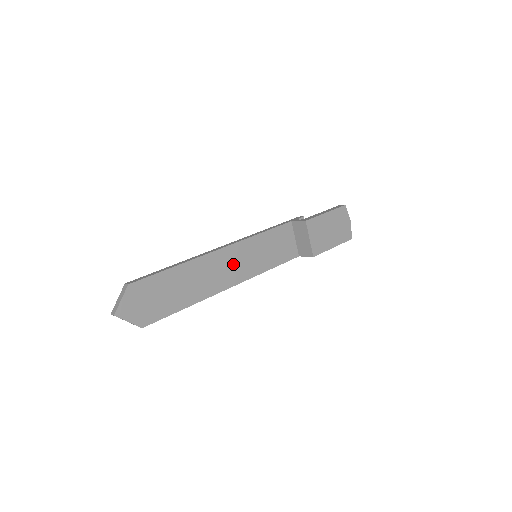
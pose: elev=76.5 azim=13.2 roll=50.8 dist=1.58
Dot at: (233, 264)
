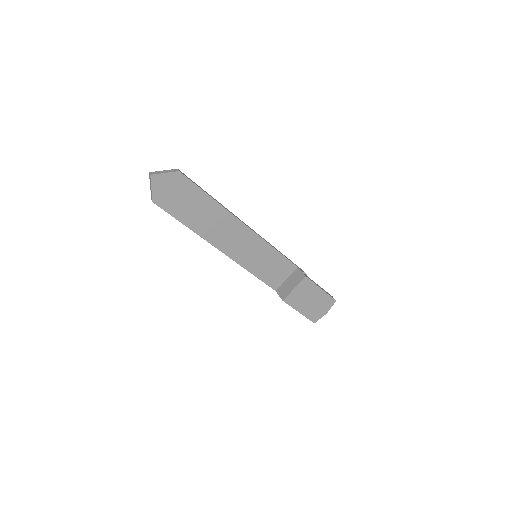
Dot at: (240, 242)
